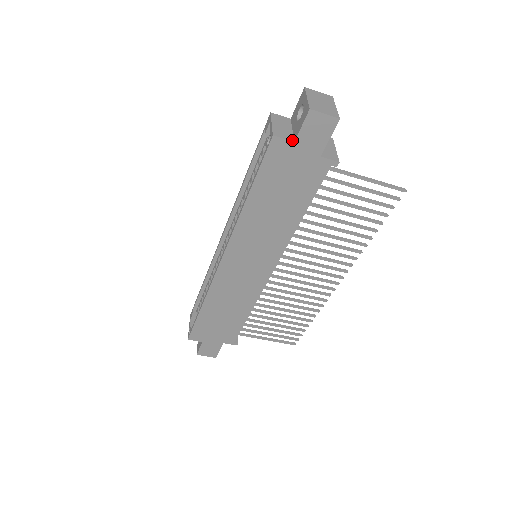
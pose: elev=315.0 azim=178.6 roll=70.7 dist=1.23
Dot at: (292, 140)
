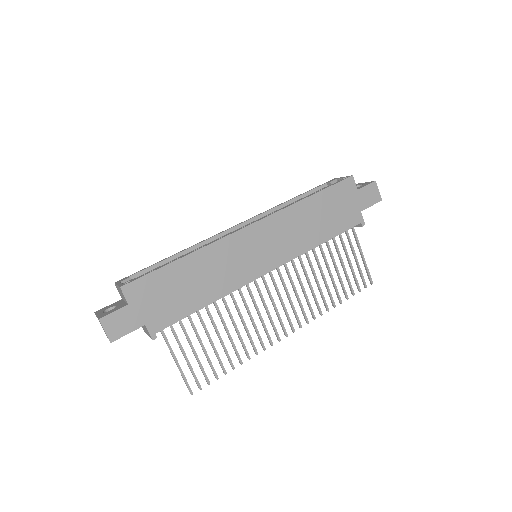
Dot at: occluded
